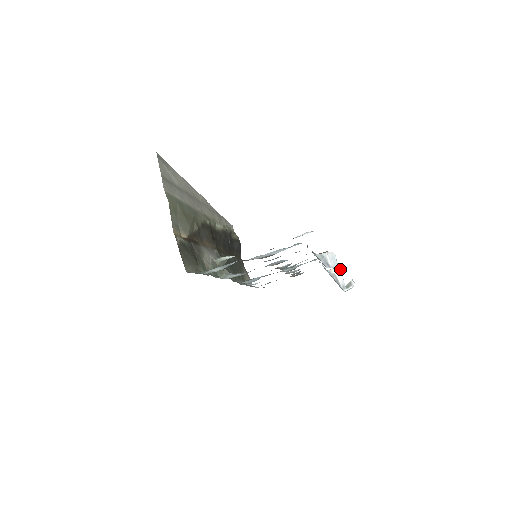
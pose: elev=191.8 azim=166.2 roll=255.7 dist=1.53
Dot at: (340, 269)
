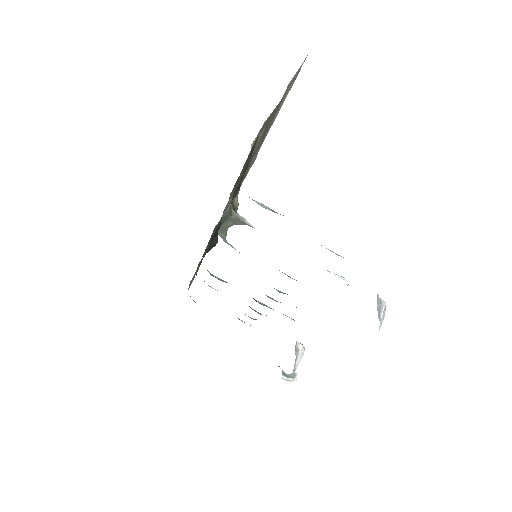
Dot at: occluded
